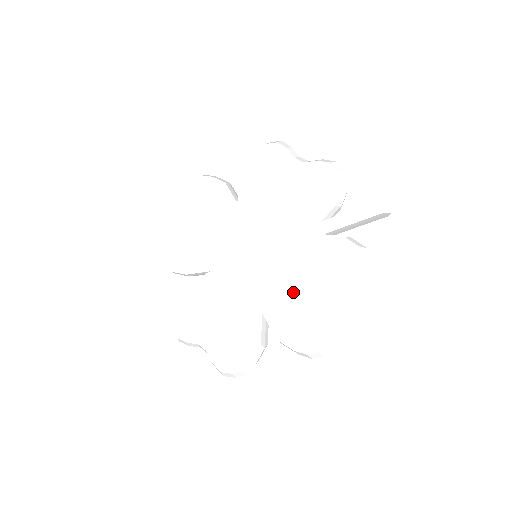
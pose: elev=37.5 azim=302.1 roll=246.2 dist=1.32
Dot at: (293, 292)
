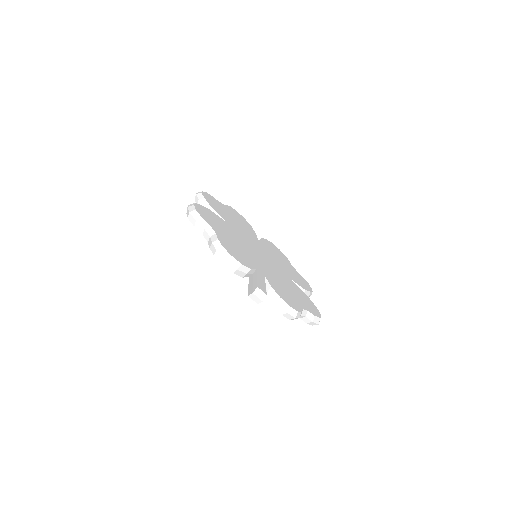
Dot at: occluded
